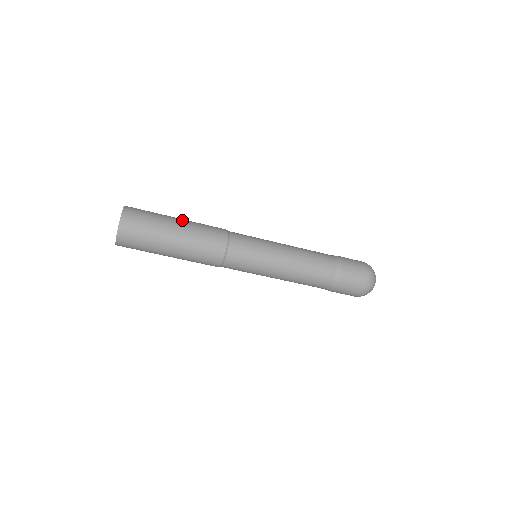
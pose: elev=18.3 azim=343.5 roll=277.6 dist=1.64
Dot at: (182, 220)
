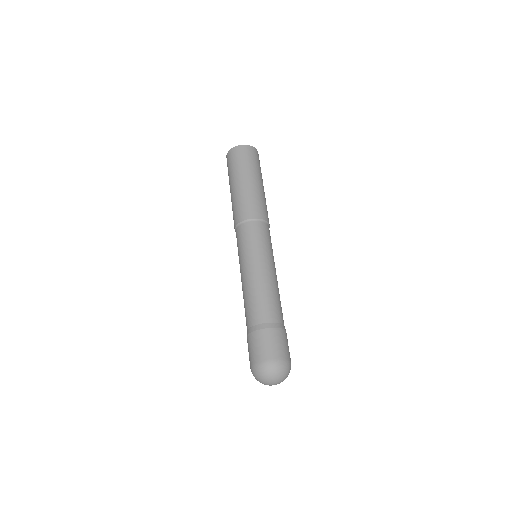
Dot at: occluded
